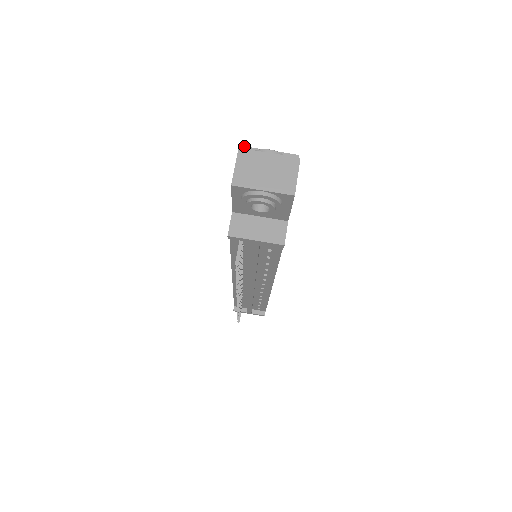
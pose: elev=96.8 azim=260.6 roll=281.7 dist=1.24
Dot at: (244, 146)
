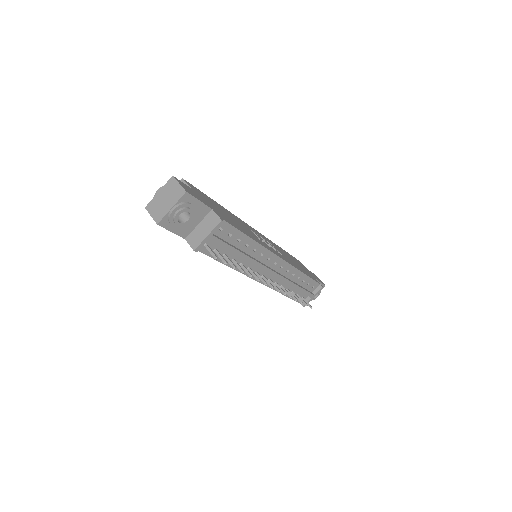
Dot at: occluded
